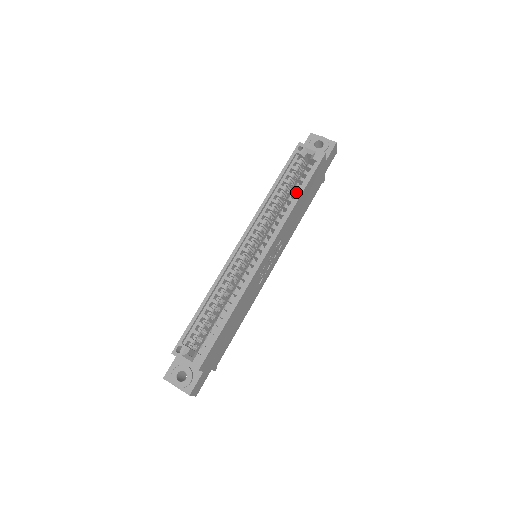
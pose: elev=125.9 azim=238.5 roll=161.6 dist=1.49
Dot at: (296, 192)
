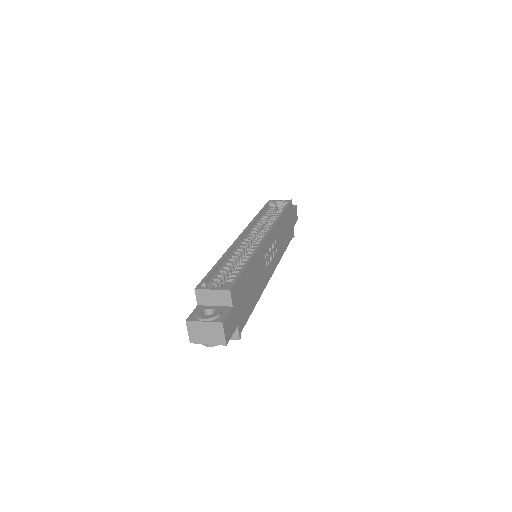
Dot at: occluded
